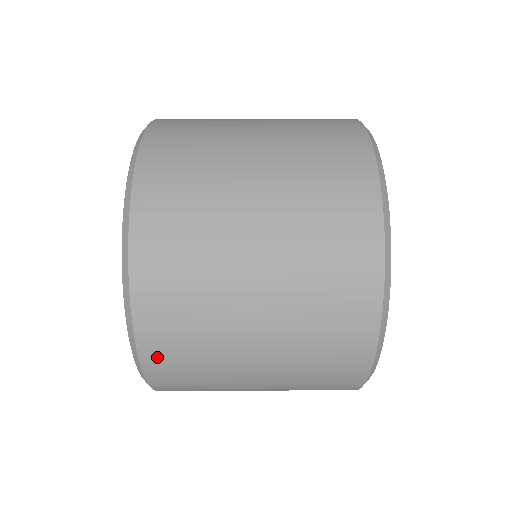
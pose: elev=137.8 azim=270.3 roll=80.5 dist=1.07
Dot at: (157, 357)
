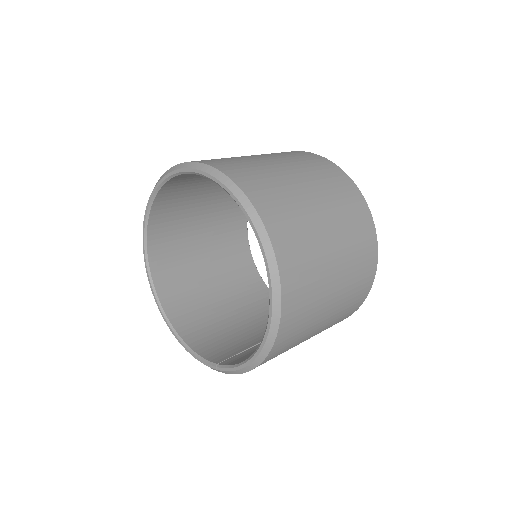
Dot at: (280, 239)
